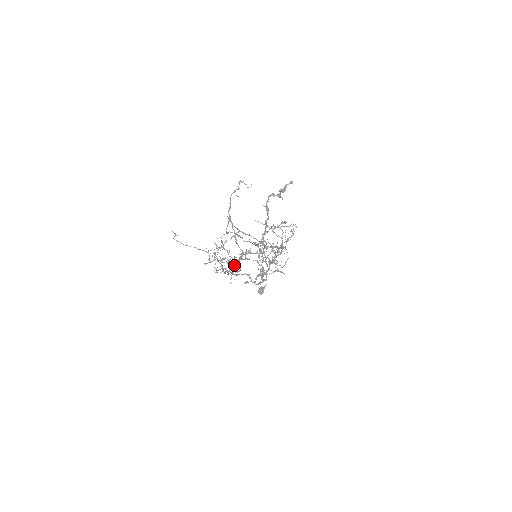
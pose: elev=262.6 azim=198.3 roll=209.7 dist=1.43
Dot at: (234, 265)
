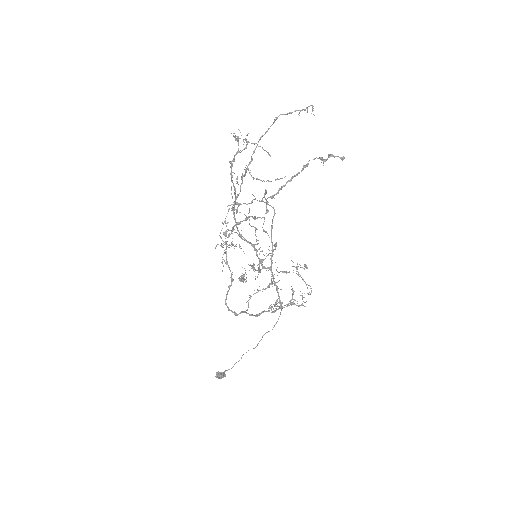
Dot at: occluded
